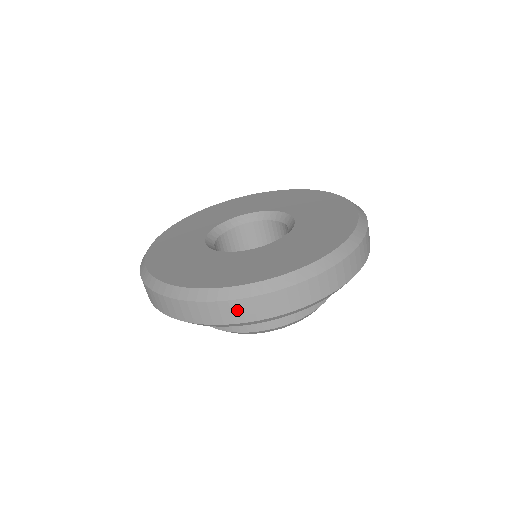
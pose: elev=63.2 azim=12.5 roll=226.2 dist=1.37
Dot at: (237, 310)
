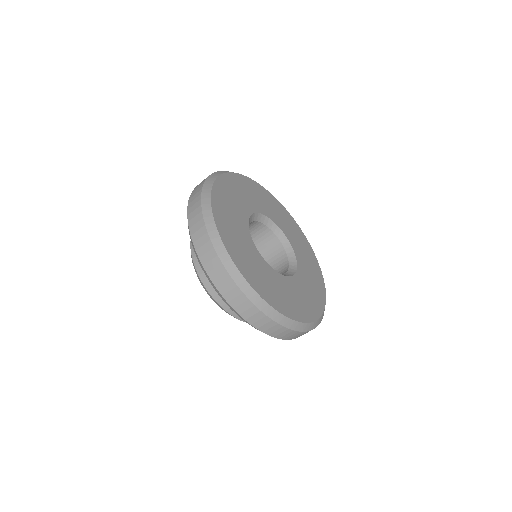
Dot at: (239, 300)
